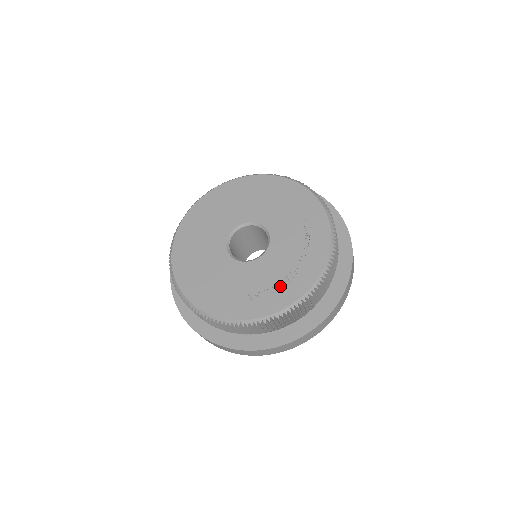
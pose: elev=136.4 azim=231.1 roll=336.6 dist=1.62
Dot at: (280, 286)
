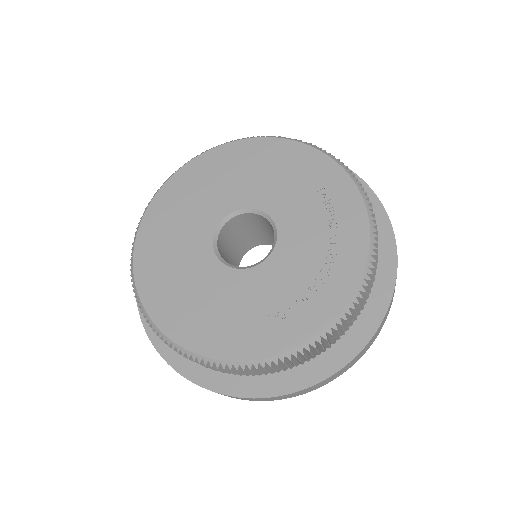
Dot at: (311, 294)
